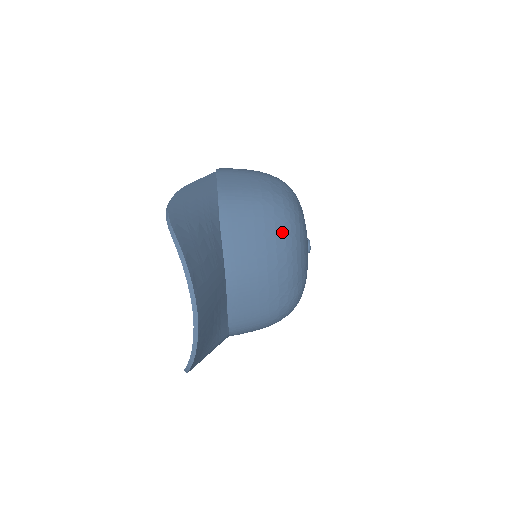
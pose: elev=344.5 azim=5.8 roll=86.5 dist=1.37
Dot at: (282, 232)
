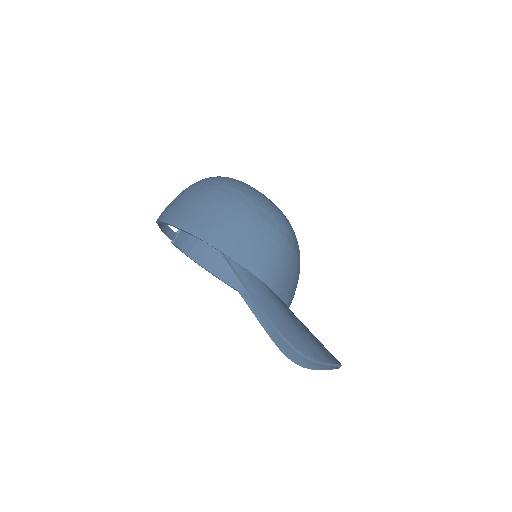
Dot at: (297, 248)
